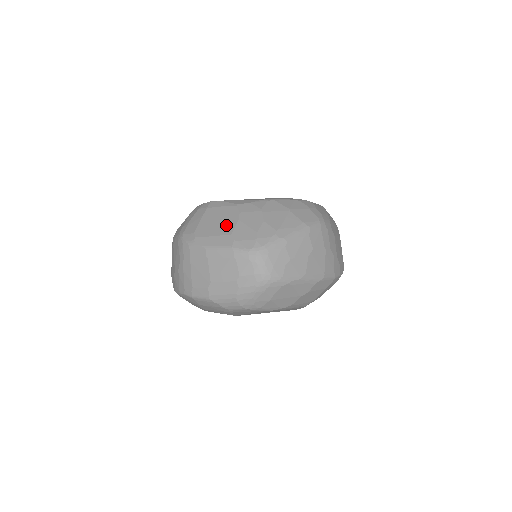
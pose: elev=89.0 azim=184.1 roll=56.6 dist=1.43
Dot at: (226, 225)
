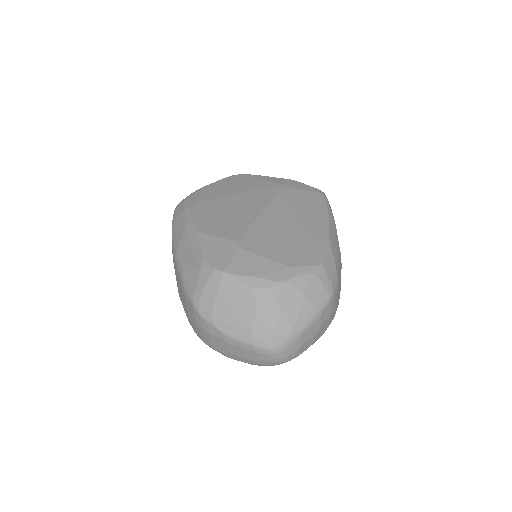
Dot at: (244, 316)
